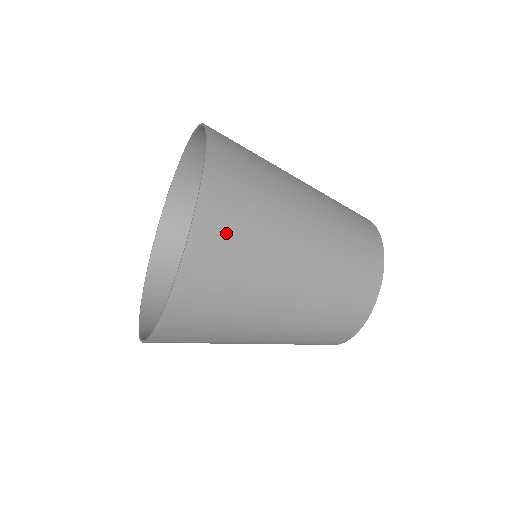
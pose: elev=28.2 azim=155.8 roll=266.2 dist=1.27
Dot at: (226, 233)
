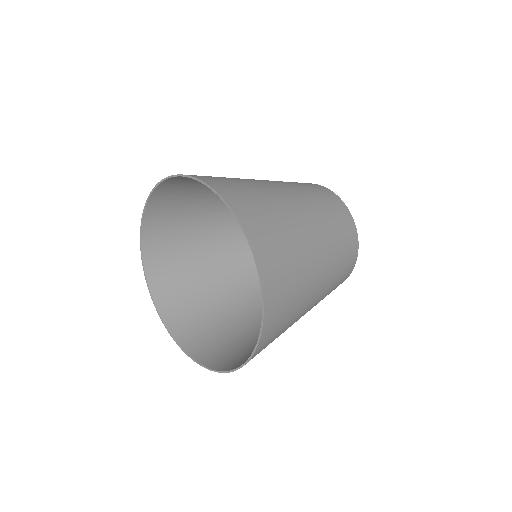
Dot at: (270, 239)
